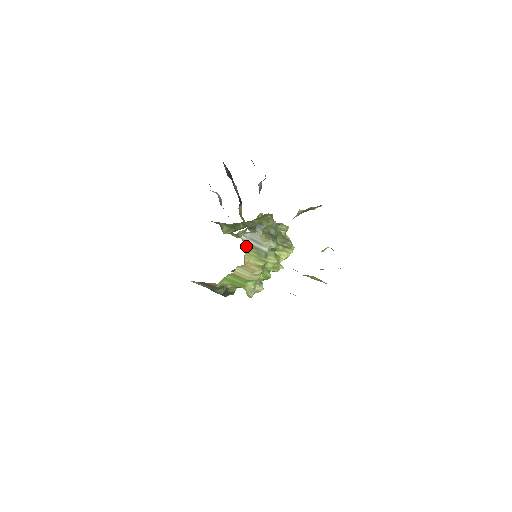
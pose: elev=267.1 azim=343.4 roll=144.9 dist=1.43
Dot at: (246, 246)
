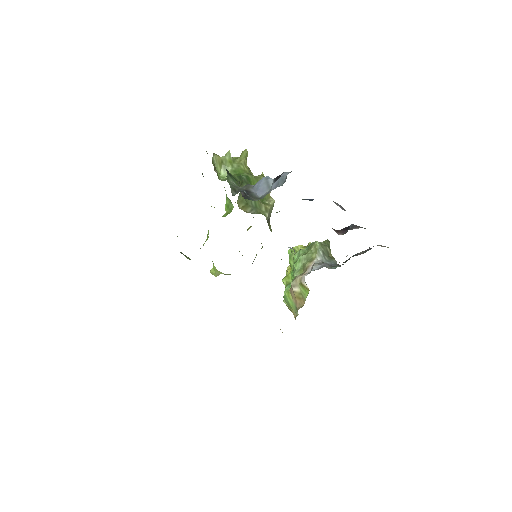
Dot at: occluded
